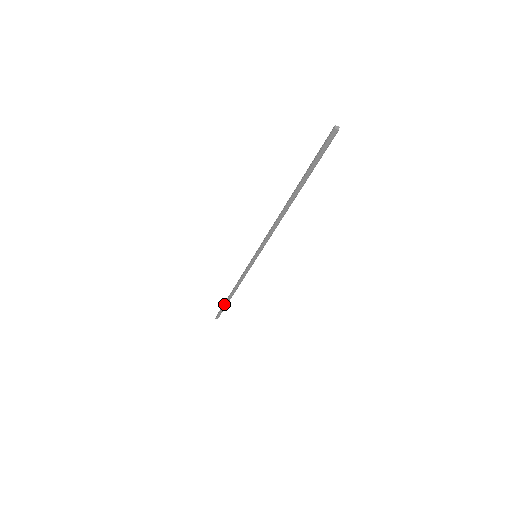
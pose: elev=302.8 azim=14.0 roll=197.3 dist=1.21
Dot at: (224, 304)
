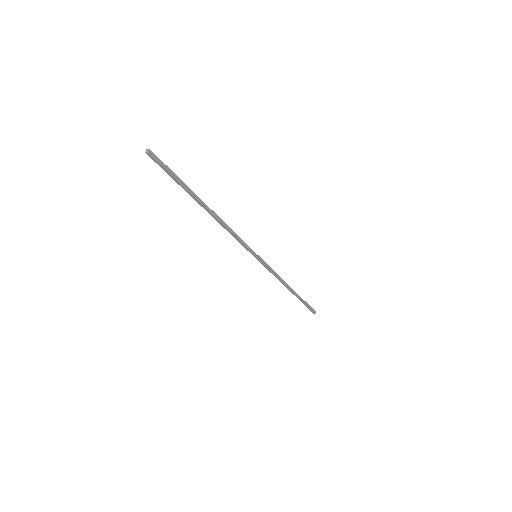
Dot at: occluded
